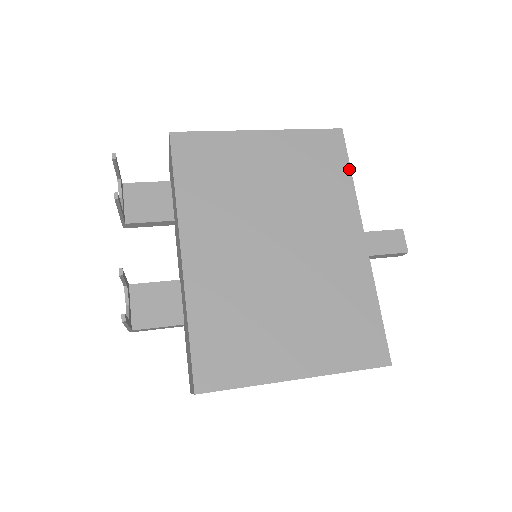
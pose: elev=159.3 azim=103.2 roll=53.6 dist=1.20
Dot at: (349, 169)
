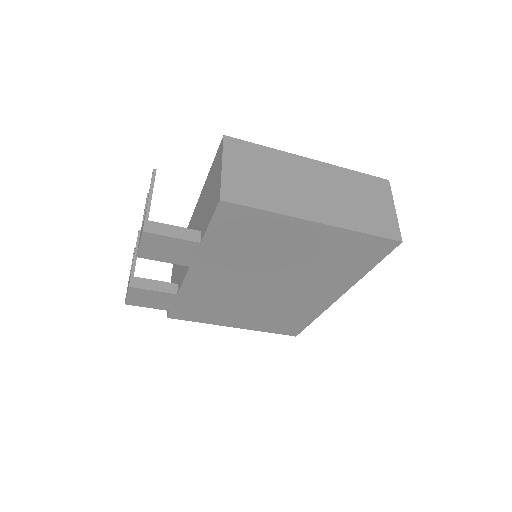
Dot at: occluded
